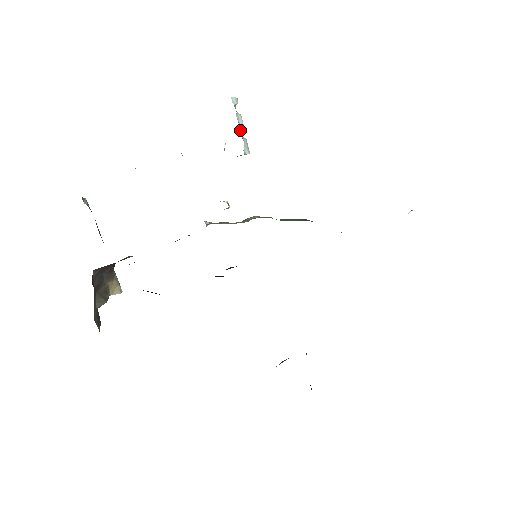
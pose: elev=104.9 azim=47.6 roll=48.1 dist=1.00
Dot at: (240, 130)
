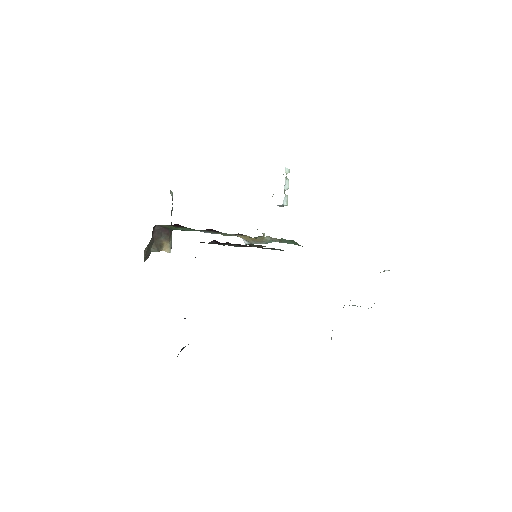
Dot at: (285, 189)
